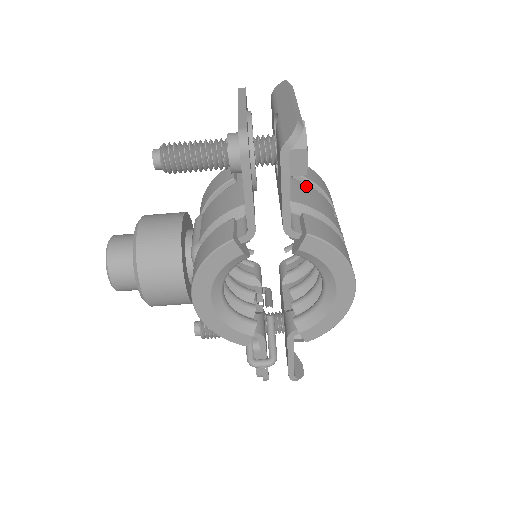
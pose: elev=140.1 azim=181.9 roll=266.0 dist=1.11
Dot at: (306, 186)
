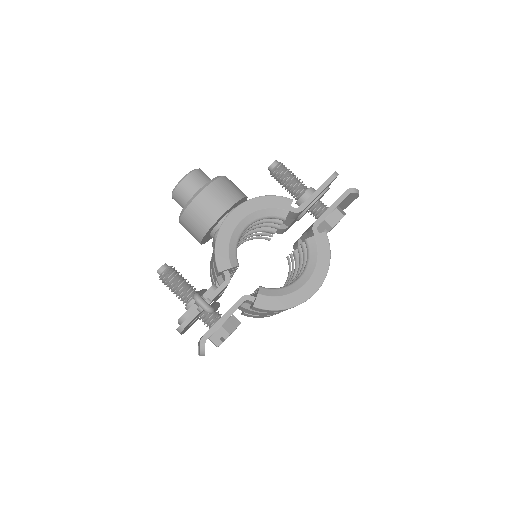
Dot at: occluded
